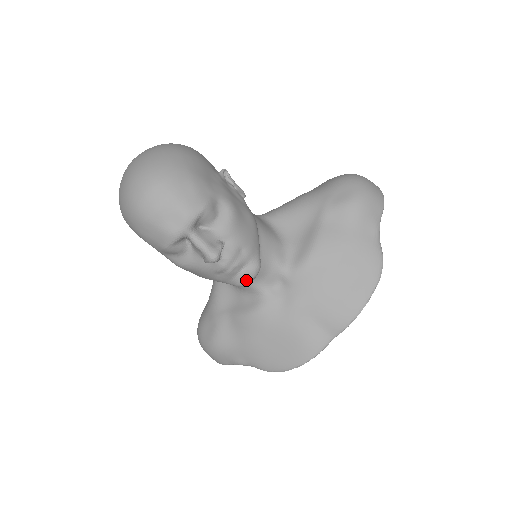
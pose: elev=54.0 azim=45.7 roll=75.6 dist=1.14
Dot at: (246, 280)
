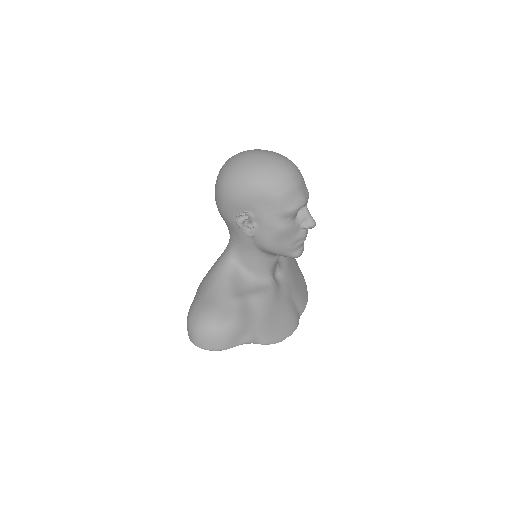
Dot at: (302, 252)
